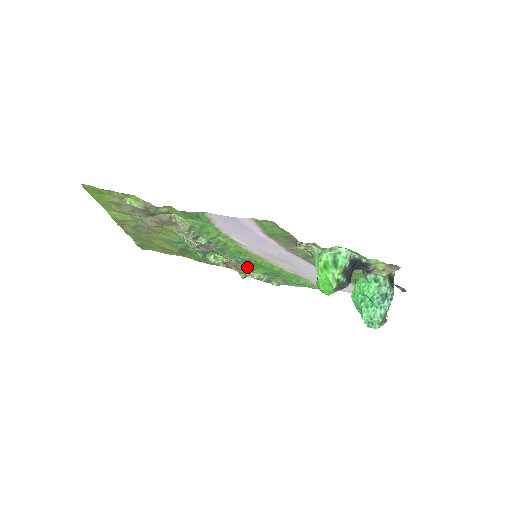
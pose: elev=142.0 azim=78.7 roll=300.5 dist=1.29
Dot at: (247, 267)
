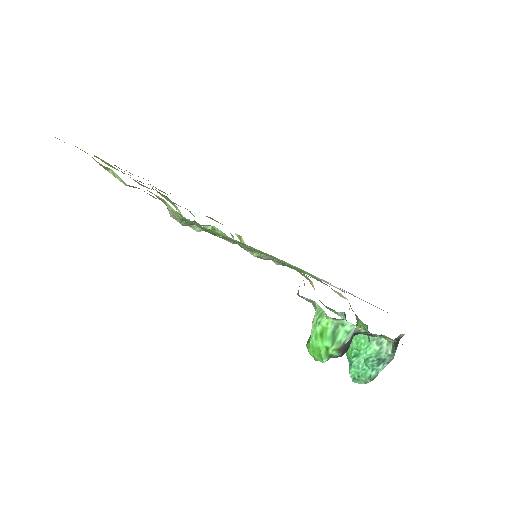
Dot at: (247, 248)
